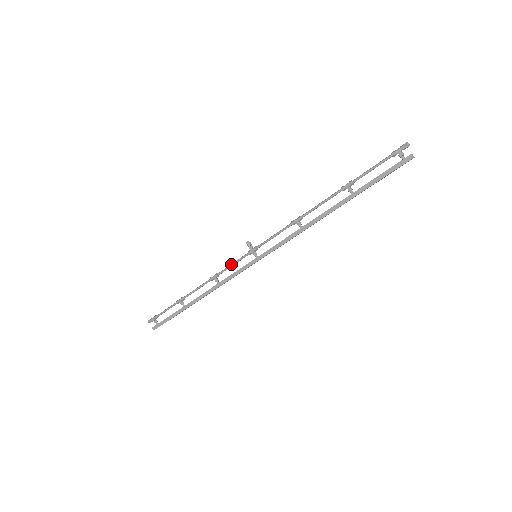
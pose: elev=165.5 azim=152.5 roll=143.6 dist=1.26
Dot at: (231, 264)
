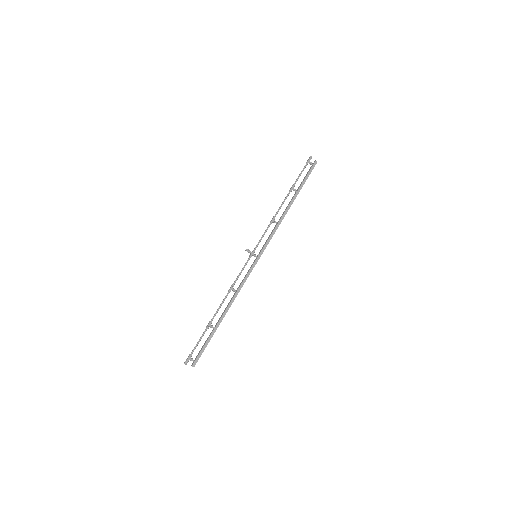
Dot at: (241, 271)
